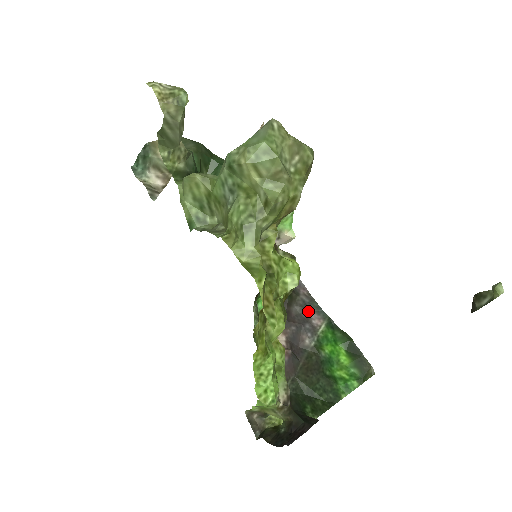
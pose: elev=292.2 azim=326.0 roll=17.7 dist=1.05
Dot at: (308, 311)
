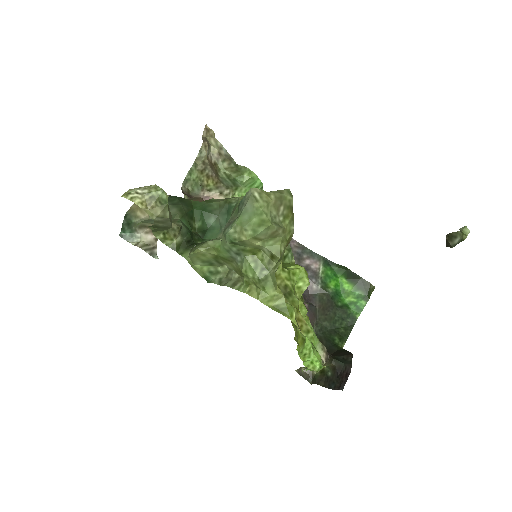
Dot at: (304, 260)
